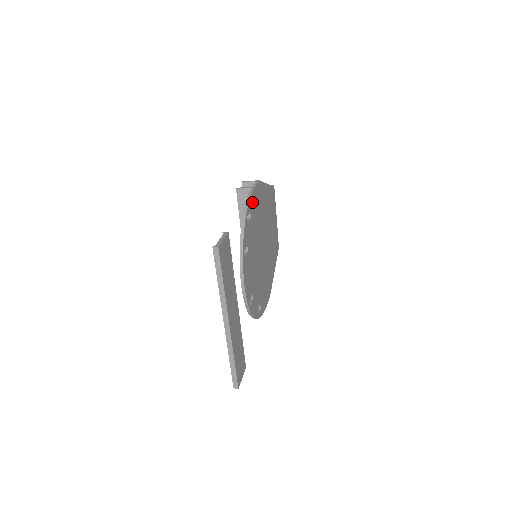
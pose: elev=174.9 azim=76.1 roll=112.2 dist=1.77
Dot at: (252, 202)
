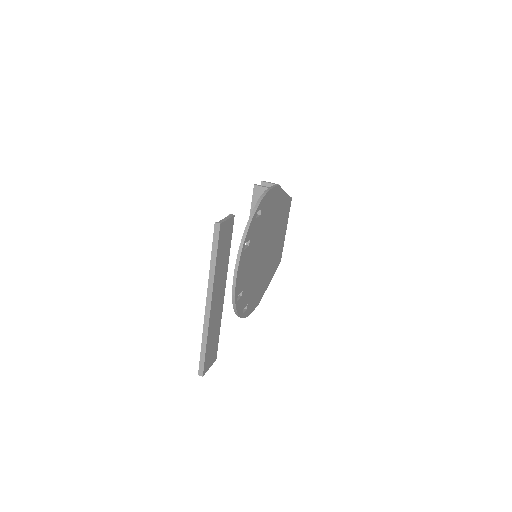
Dot at: (266, 200)
